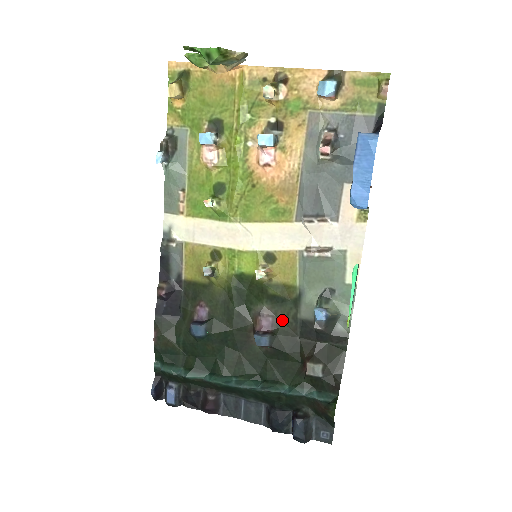
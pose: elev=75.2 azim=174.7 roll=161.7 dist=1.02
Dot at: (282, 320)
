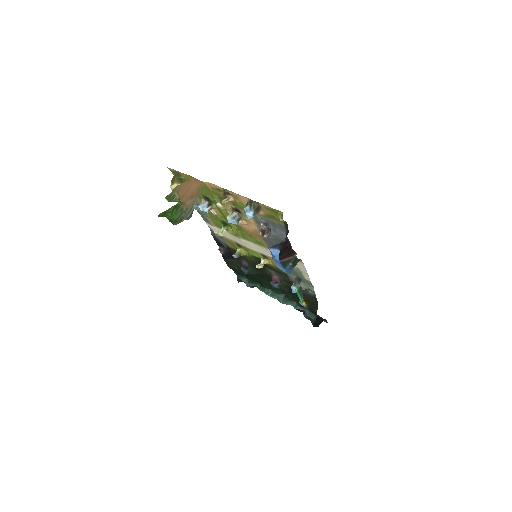
Dot at: (283, 278)
